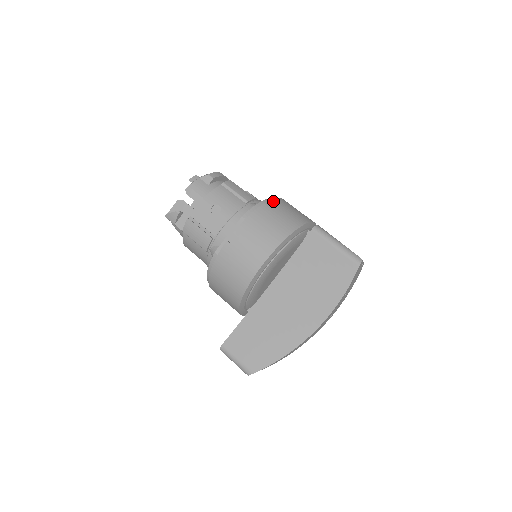
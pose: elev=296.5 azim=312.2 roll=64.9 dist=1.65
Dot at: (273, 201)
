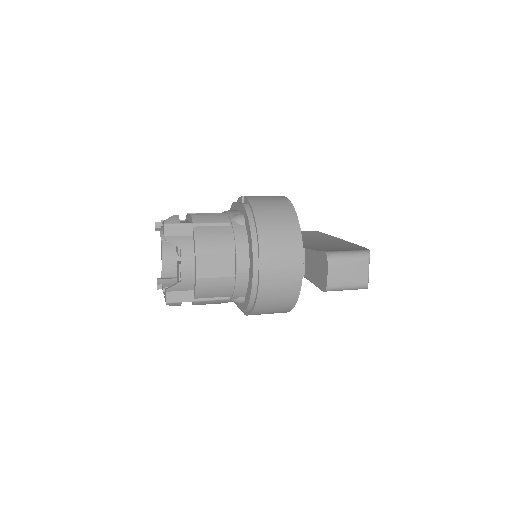
Dot at: occluded
